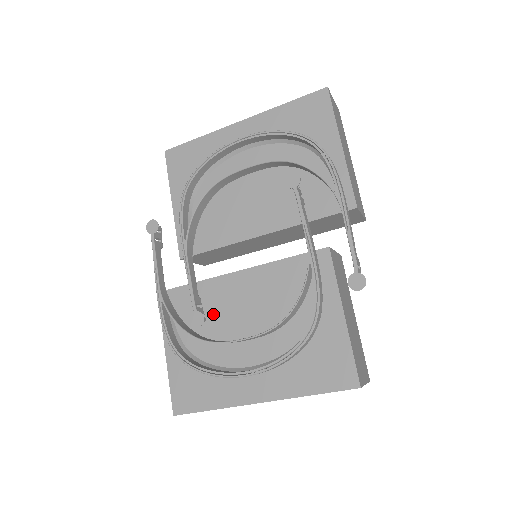
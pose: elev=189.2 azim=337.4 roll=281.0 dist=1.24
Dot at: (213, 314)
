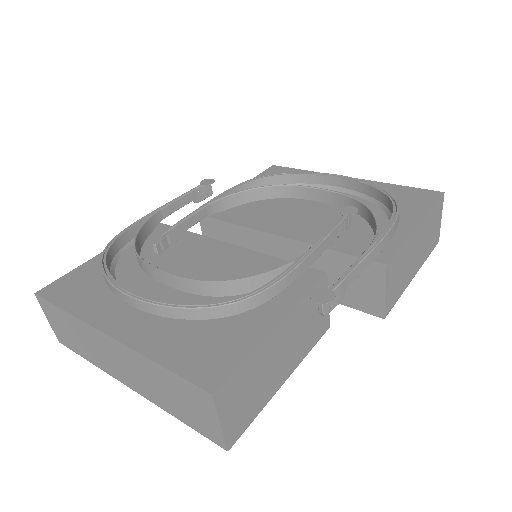
Dot at: (170, 255)
